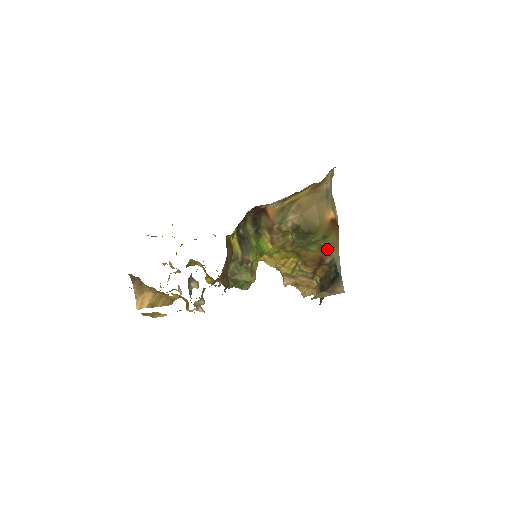
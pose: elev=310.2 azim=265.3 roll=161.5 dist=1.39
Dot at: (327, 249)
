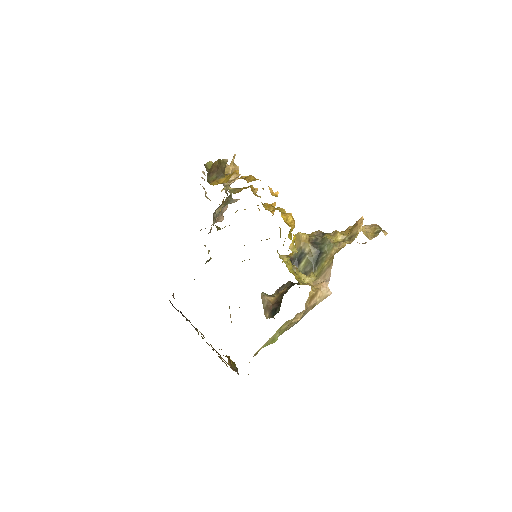
Dot at: occluded
